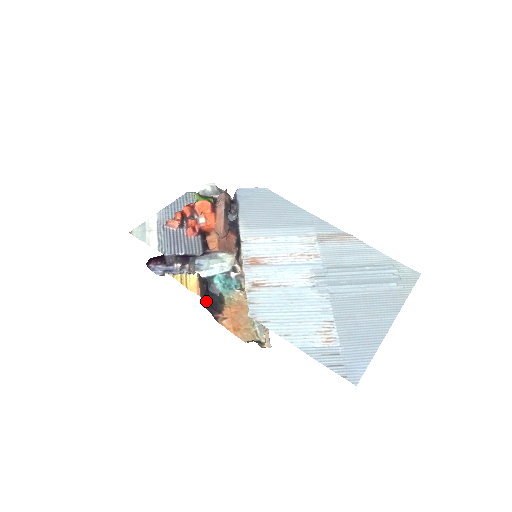
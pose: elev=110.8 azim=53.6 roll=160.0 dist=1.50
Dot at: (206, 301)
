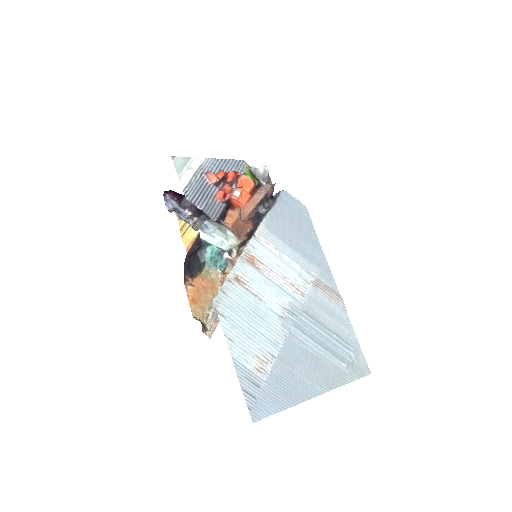
Dot at: (188, 259)
